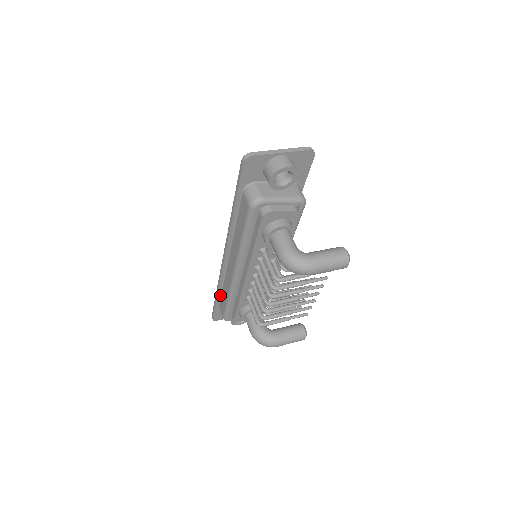
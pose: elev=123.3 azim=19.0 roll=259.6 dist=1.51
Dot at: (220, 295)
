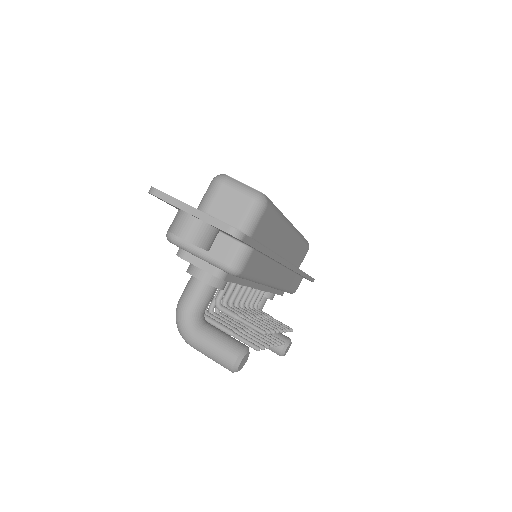
Dot at: occluded
